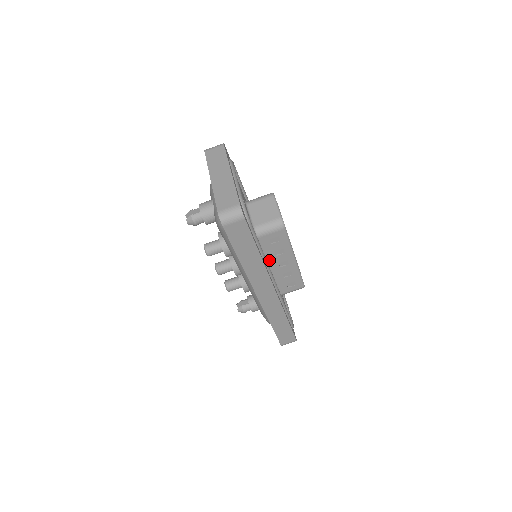
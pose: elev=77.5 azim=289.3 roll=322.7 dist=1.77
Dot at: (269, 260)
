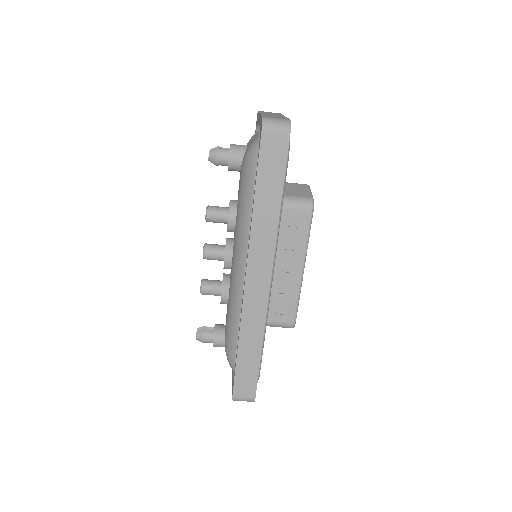
Dot at: occluded
